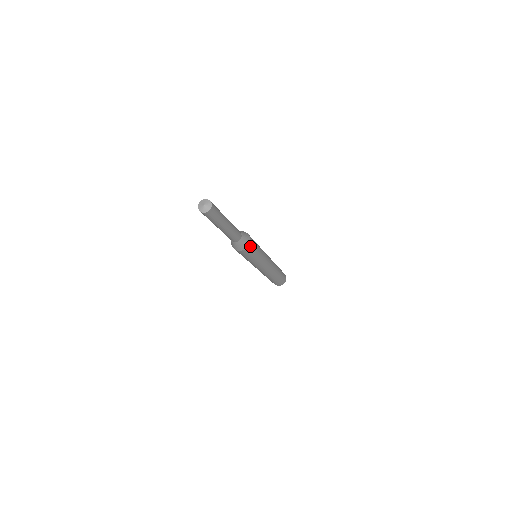
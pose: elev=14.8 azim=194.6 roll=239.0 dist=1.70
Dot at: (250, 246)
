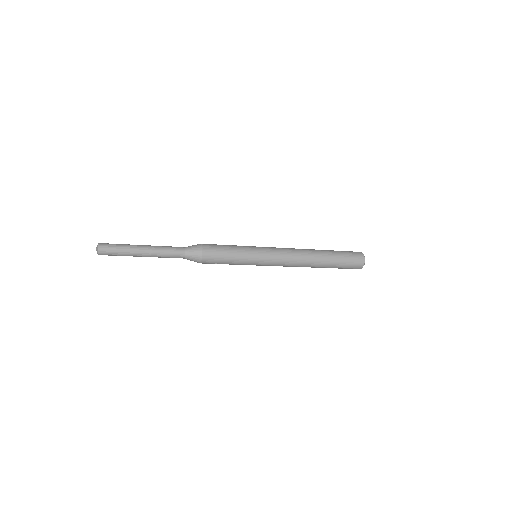
Dot at: (205, 263)
